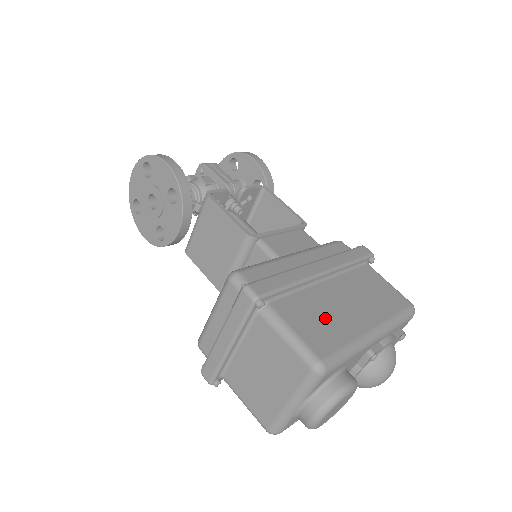
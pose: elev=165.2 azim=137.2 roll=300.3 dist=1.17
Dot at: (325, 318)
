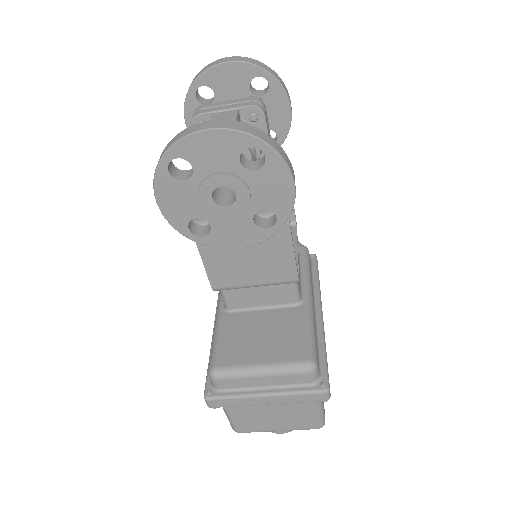
Dot at: occluded
